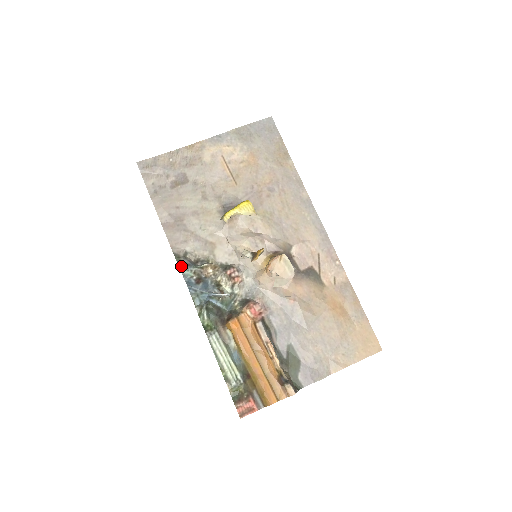
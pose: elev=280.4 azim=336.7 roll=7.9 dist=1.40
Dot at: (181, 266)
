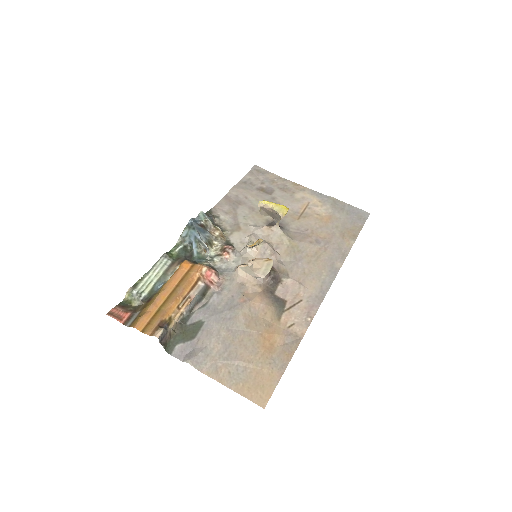
Dot at: (204, 213)
